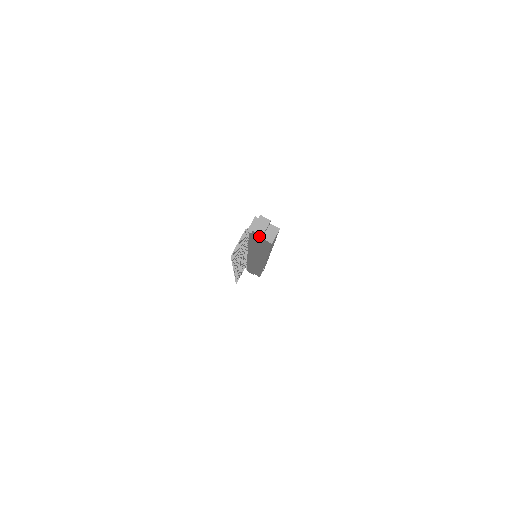
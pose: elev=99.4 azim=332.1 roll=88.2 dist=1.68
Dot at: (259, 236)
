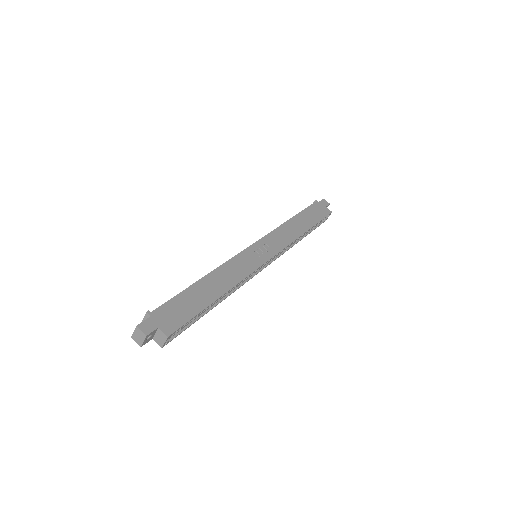
Dot at: occluded
